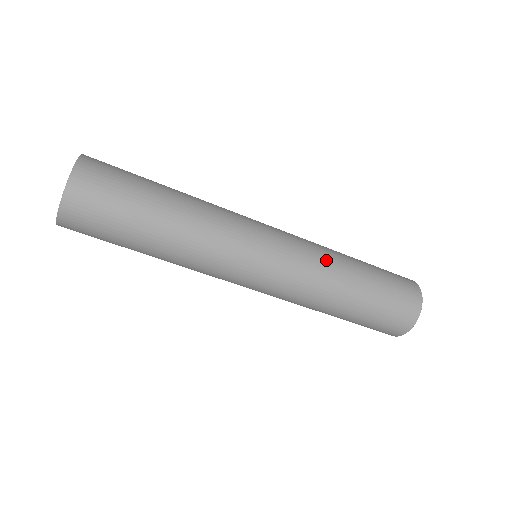
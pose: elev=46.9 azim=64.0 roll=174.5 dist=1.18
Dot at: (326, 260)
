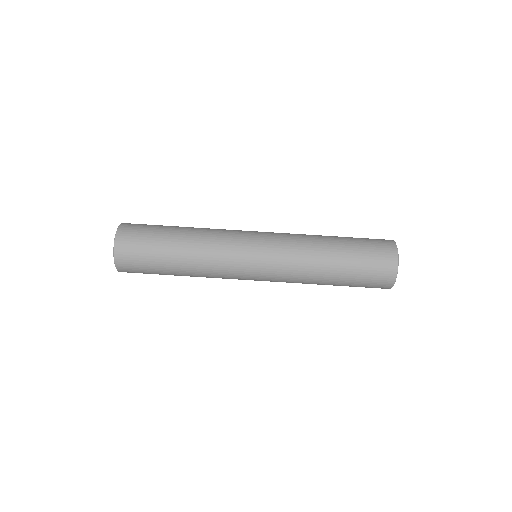
Dot at: (304, 246)
